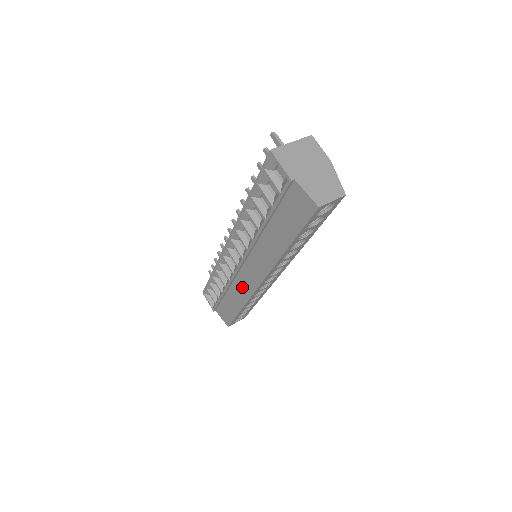
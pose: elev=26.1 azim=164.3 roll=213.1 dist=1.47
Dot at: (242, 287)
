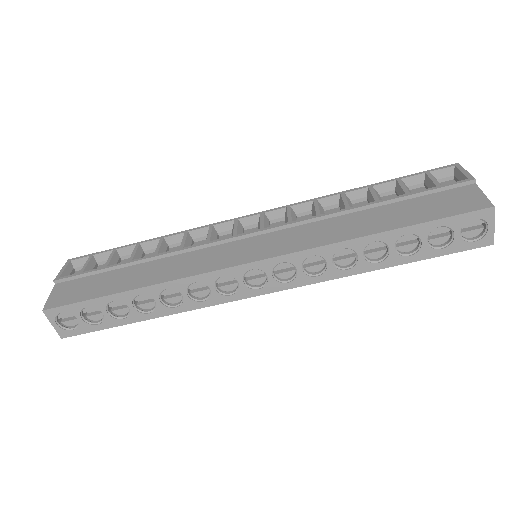
Dot at: (196, 261)
